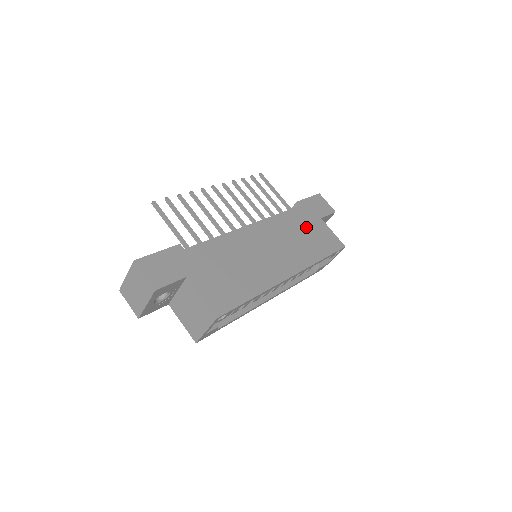
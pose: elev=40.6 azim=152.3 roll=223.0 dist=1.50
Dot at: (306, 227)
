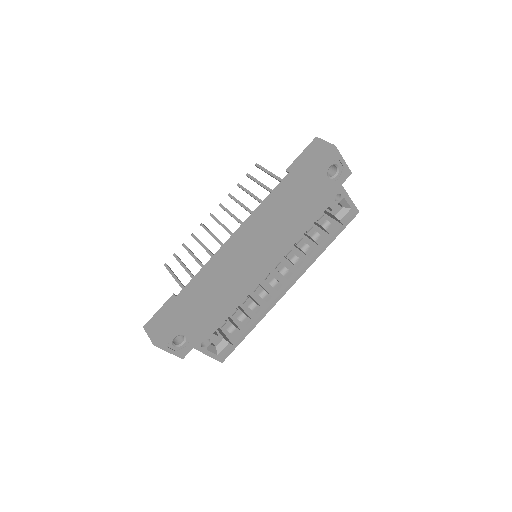
Dot at: (292, 195)
